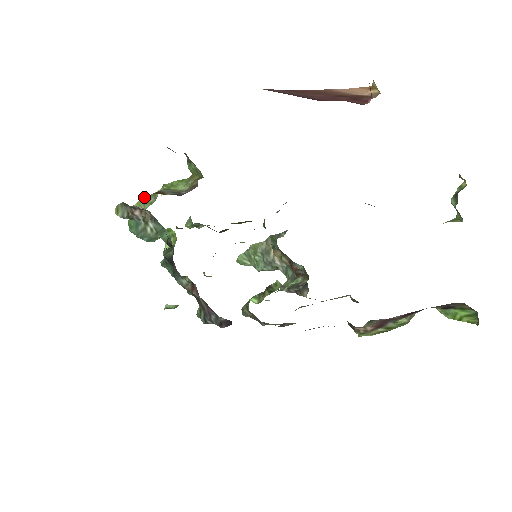
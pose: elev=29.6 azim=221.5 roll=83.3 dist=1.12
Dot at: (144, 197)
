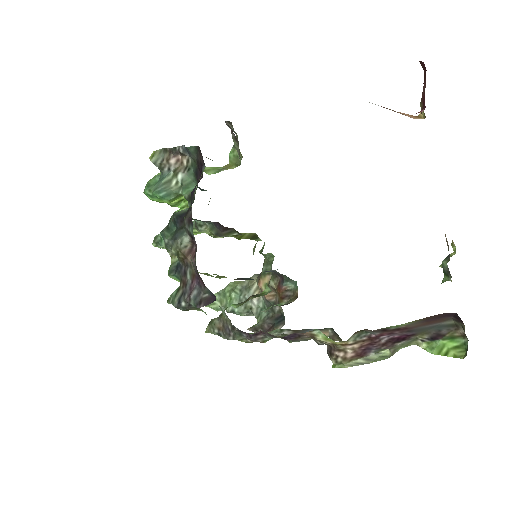
Dot at: occluded
